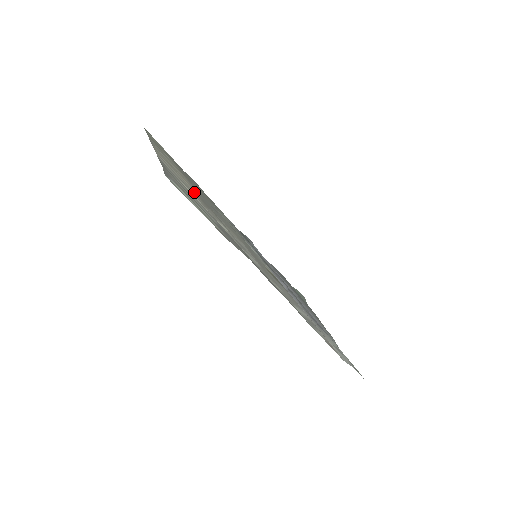
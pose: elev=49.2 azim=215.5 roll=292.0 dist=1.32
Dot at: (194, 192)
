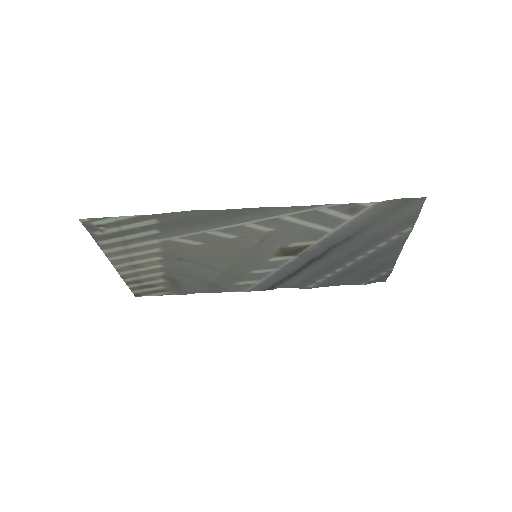
Dot at: (156, 256)
